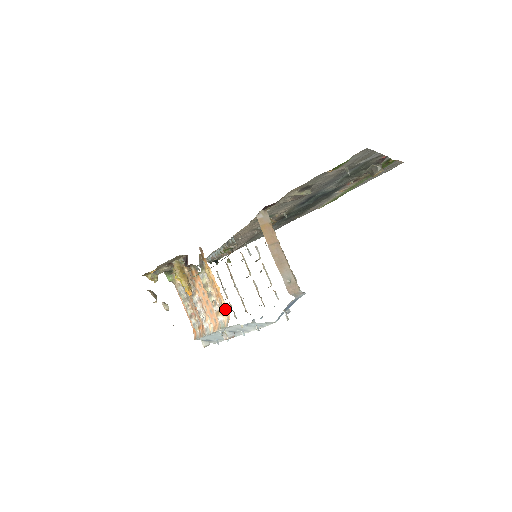
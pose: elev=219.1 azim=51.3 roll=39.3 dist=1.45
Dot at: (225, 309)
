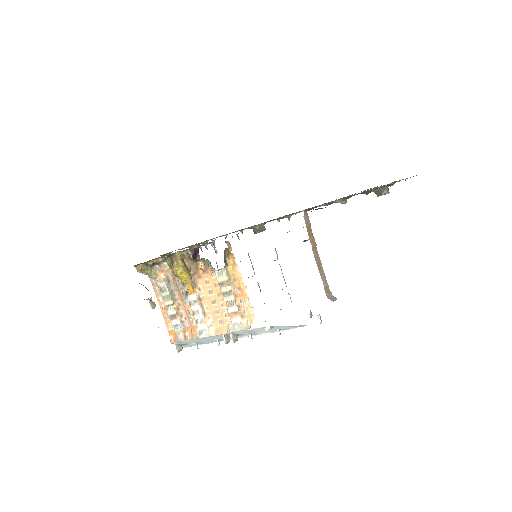
Dot at: (248, 310)
